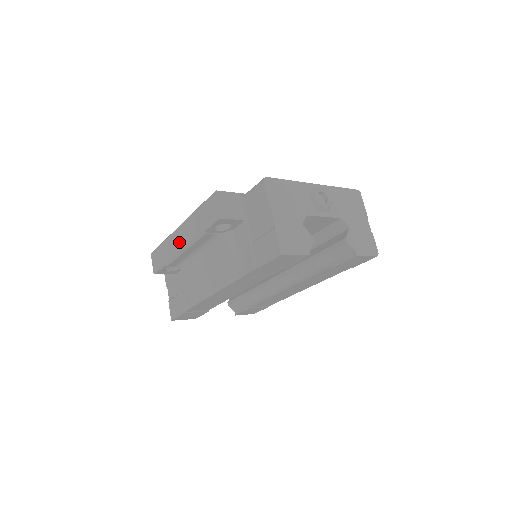
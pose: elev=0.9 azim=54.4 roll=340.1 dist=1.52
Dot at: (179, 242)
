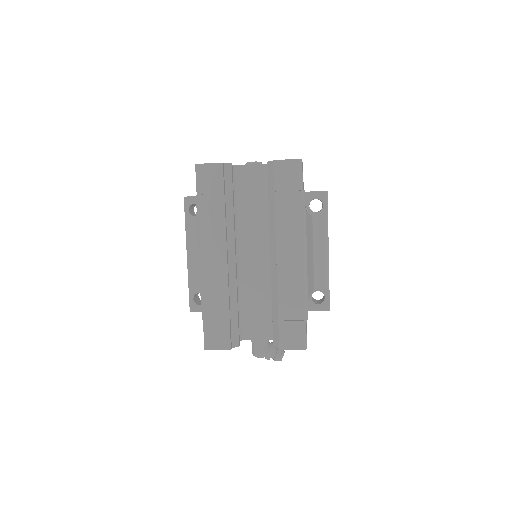
Dot at: occluded
